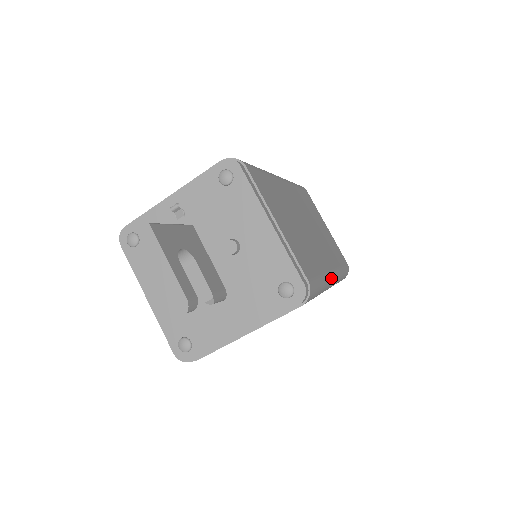
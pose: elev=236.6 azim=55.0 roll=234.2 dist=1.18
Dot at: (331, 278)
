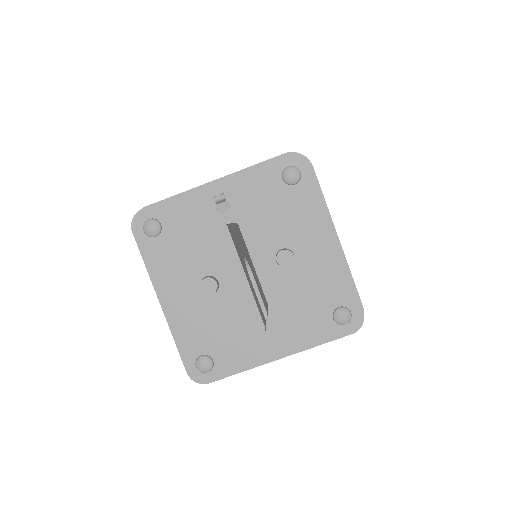
Dot at: occluded
